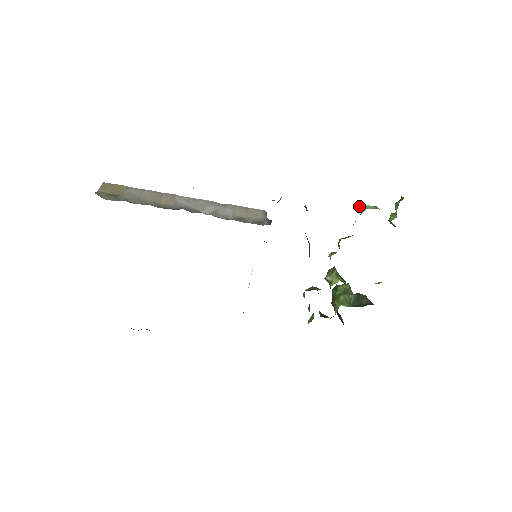
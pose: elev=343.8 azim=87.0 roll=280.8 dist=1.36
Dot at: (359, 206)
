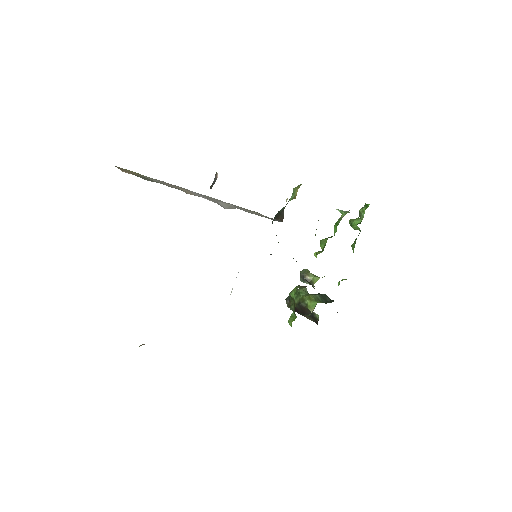
Dot at: (338, 210)
